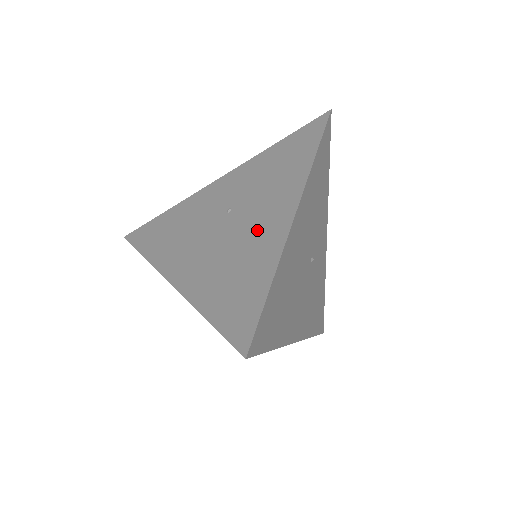
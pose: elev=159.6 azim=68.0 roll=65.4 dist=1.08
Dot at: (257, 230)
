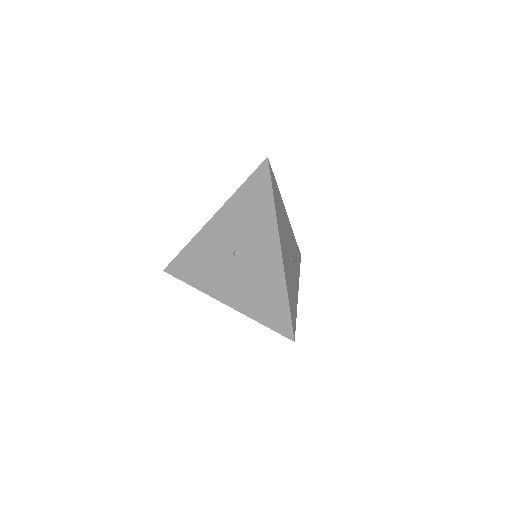
Dot at: occluded
